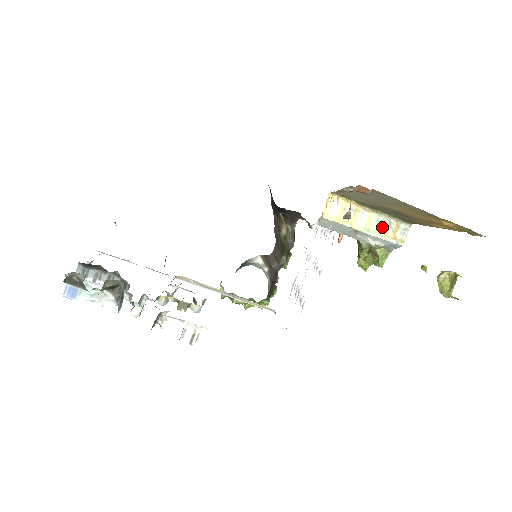
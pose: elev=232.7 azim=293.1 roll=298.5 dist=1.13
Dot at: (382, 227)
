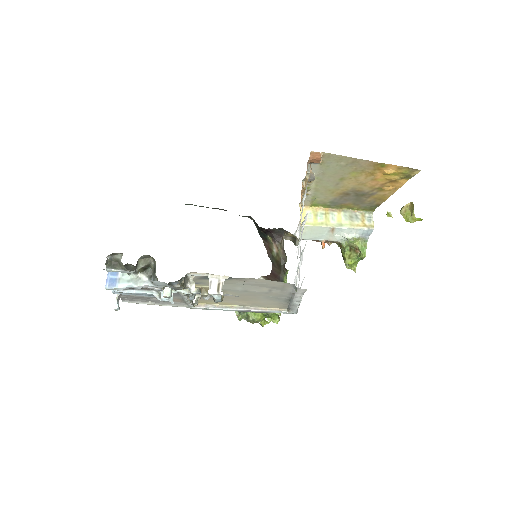
Dot at: (351, 220)
